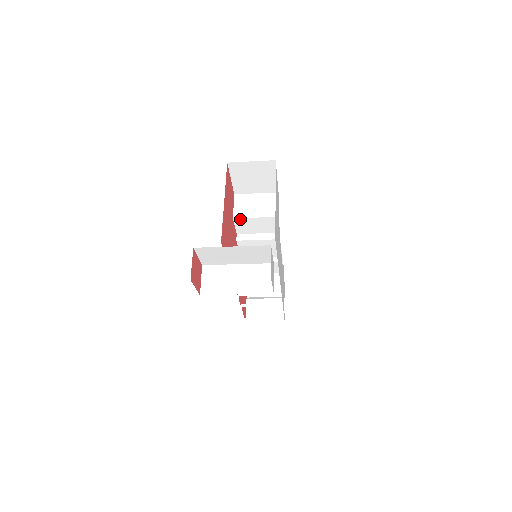
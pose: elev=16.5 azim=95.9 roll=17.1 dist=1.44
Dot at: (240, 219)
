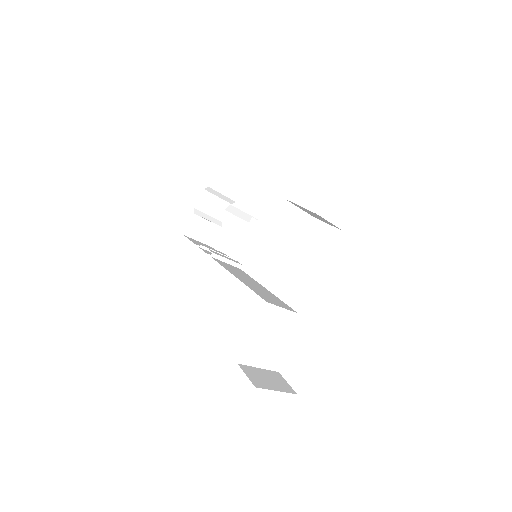
Dot at: (272, 228)
